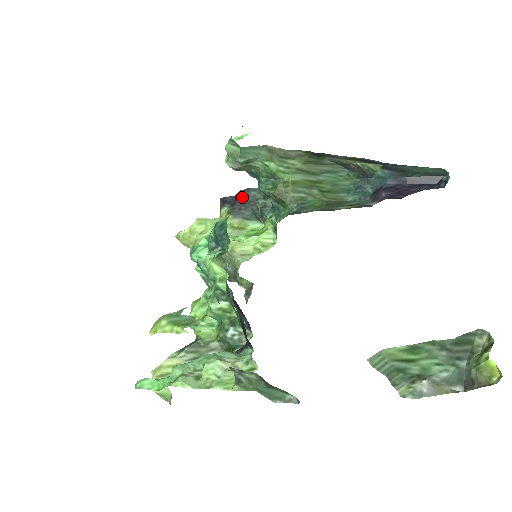
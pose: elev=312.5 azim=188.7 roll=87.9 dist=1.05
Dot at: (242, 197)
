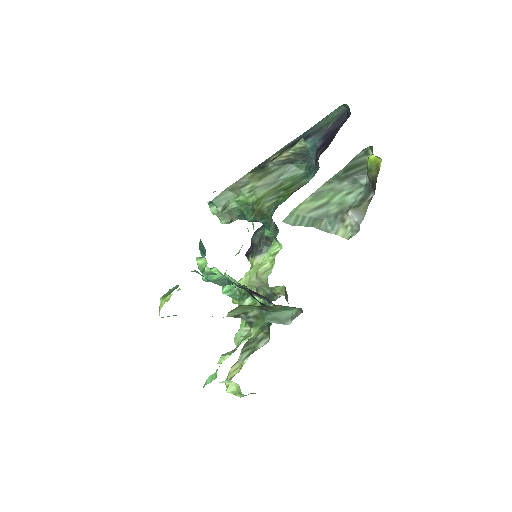
Dot at: (255, 241)
